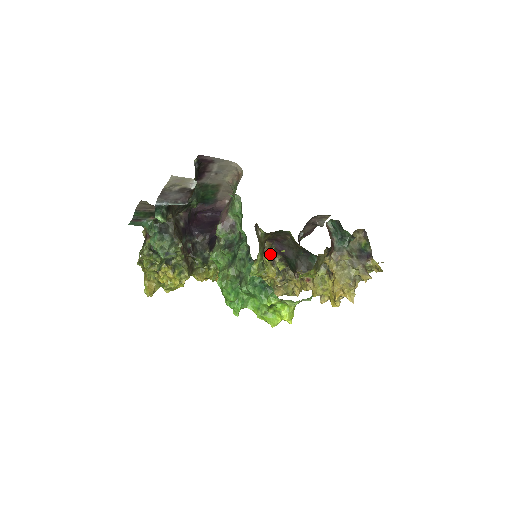
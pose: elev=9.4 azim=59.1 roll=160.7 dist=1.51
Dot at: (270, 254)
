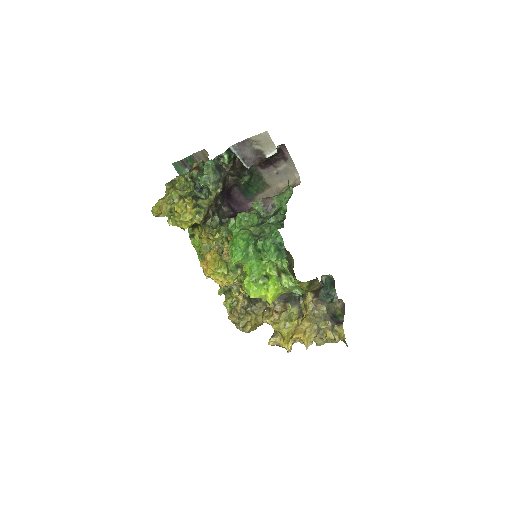
Dot at: occluded
